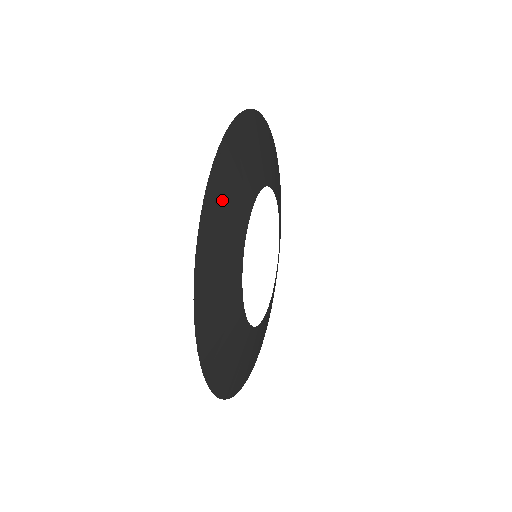
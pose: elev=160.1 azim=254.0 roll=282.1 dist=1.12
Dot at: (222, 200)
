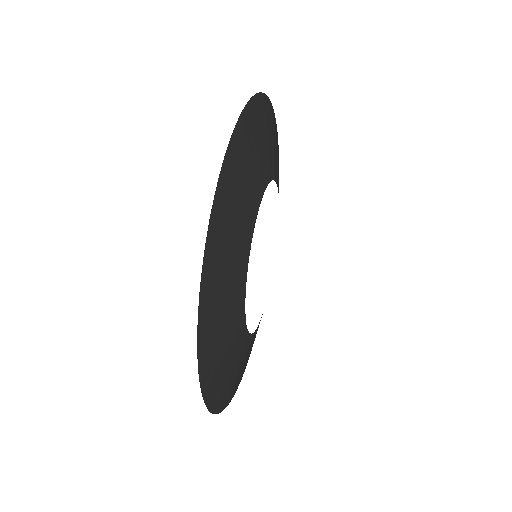
Dot at: (239, 169)
